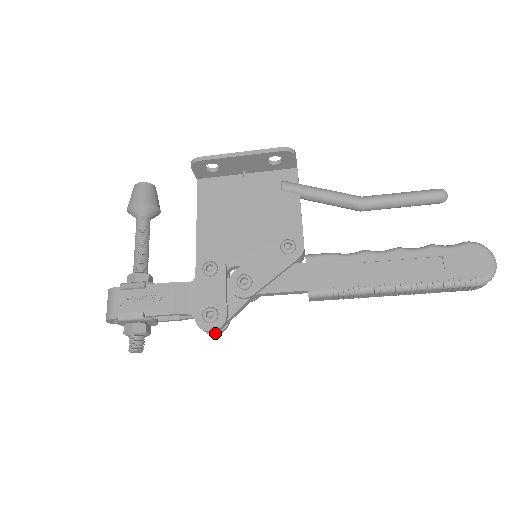
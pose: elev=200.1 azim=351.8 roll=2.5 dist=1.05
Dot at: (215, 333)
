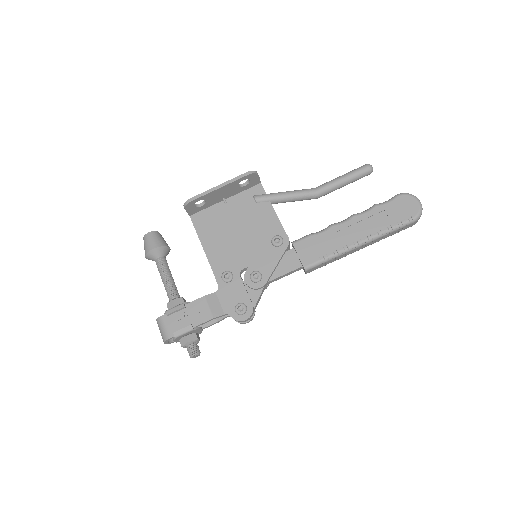
Dot at: (248, 321)
